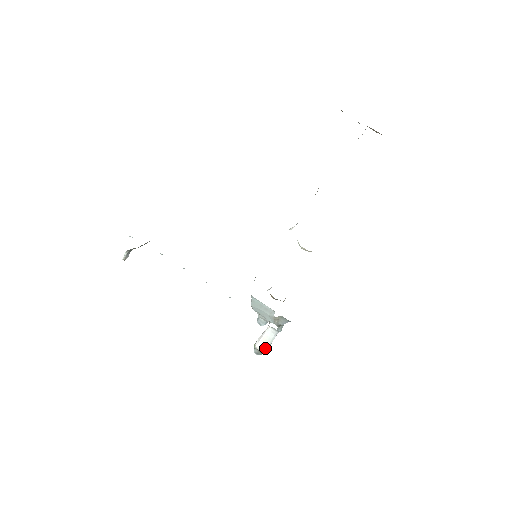
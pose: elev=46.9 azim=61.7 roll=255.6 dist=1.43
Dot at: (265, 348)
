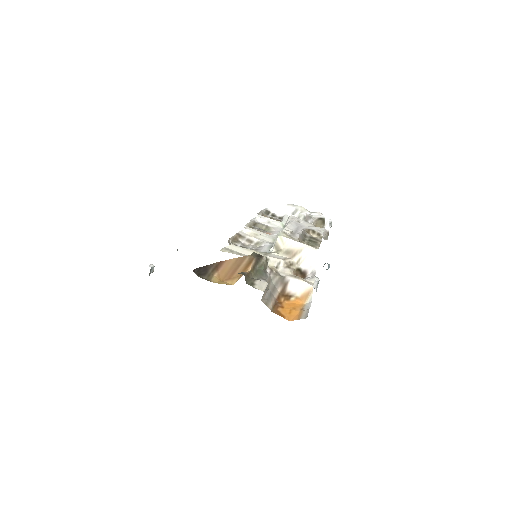
Dot at: occluded
